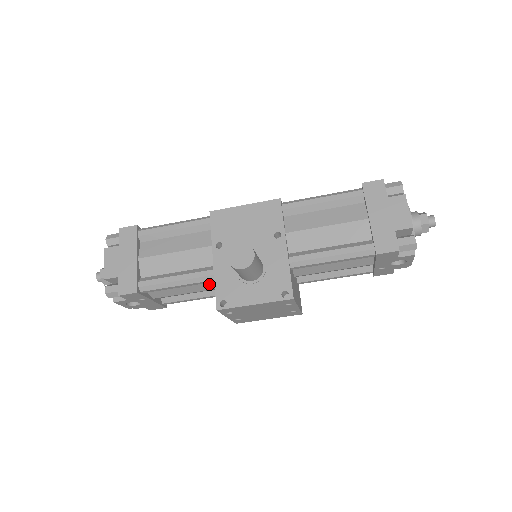
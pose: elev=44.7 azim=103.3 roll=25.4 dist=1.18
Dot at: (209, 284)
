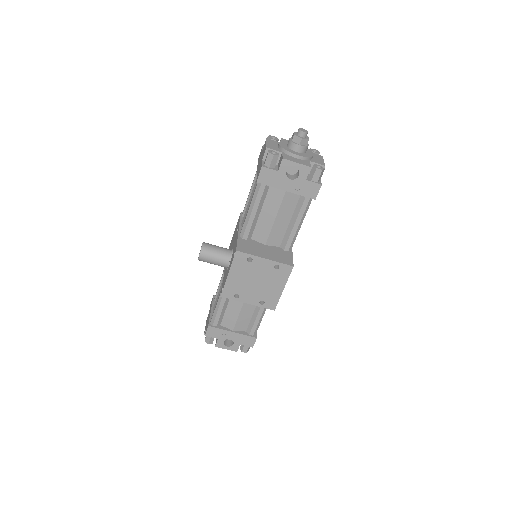
Dot at: occluded
